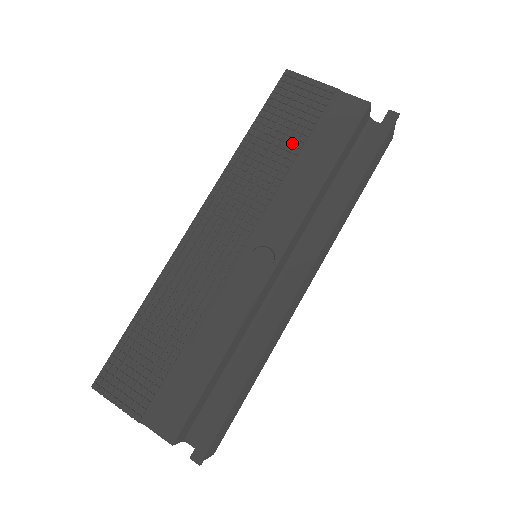
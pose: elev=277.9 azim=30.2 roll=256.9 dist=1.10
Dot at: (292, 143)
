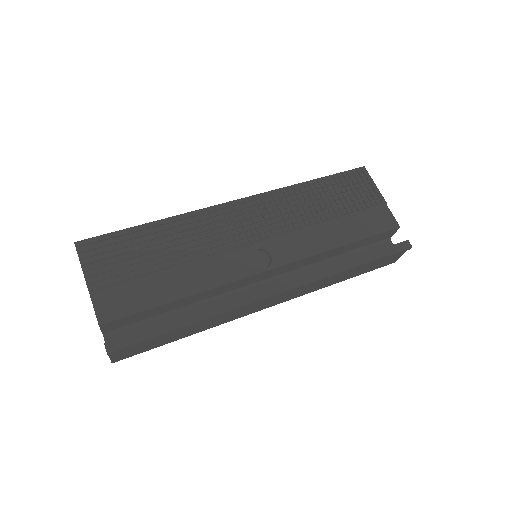
Dot at: (335, 209)
